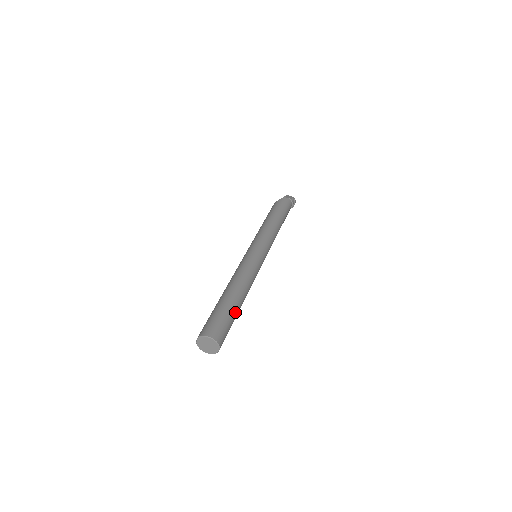
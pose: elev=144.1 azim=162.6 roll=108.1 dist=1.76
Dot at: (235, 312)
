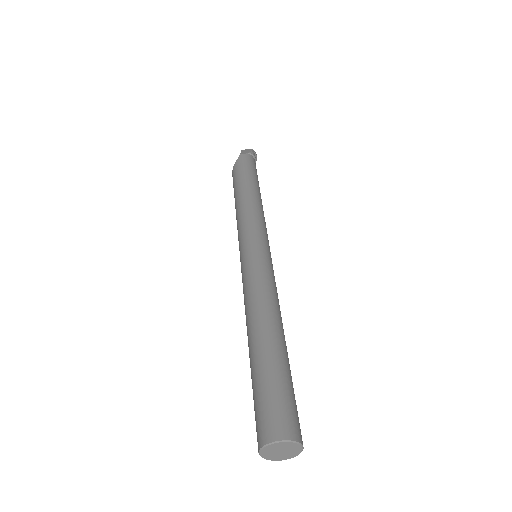
Dot at: (286, 366)
